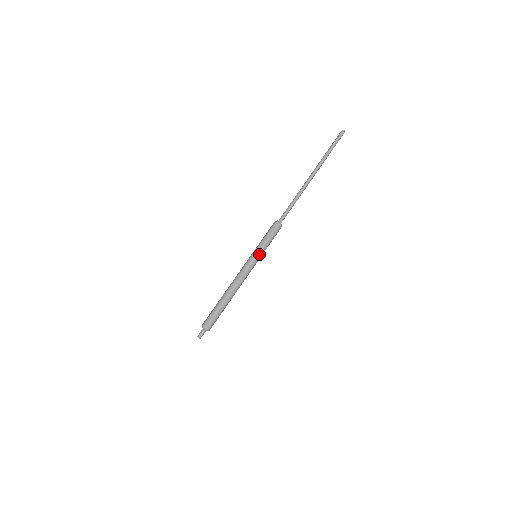
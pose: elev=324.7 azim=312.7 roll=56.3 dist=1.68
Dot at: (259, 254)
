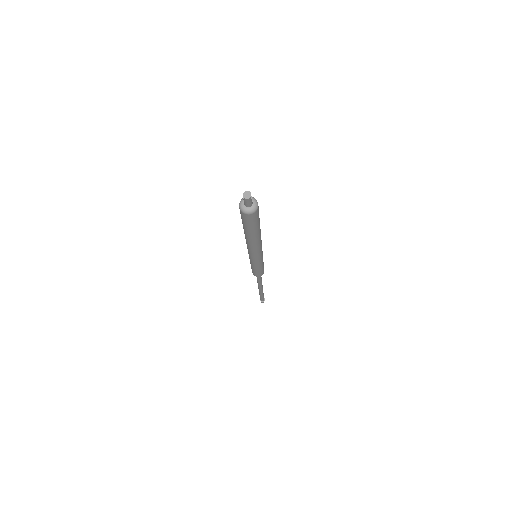
Dot at: occluded
